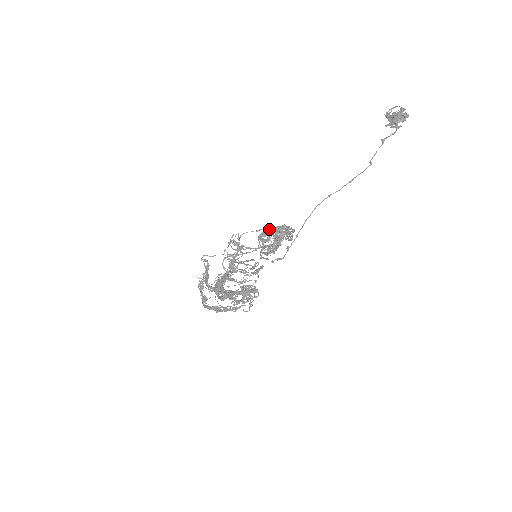
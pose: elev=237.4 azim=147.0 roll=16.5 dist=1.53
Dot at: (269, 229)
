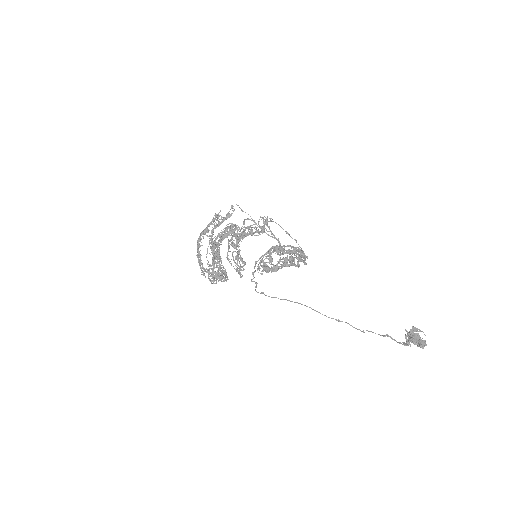
Dot at: (284, 252)
